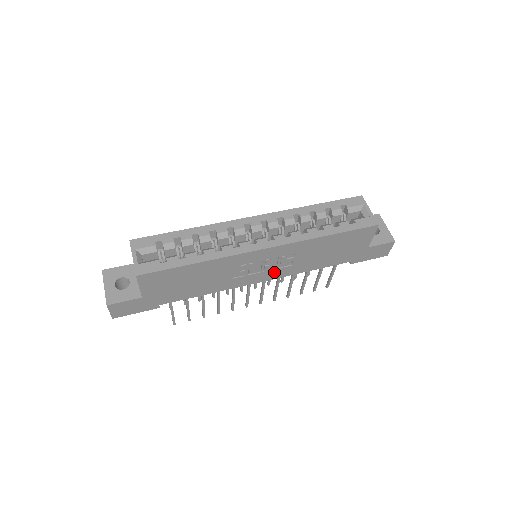
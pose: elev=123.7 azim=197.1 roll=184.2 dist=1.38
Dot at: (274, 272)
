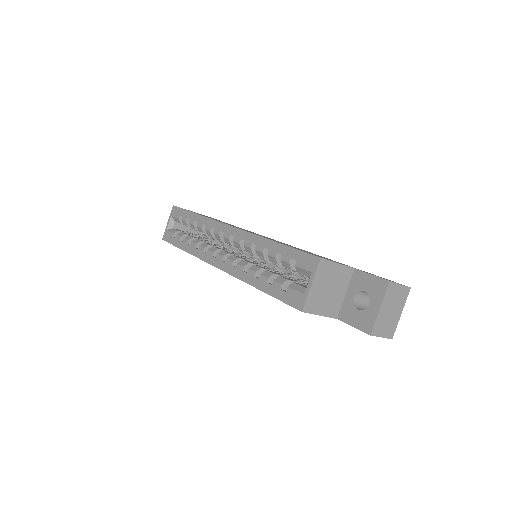
Dot at: occluded
